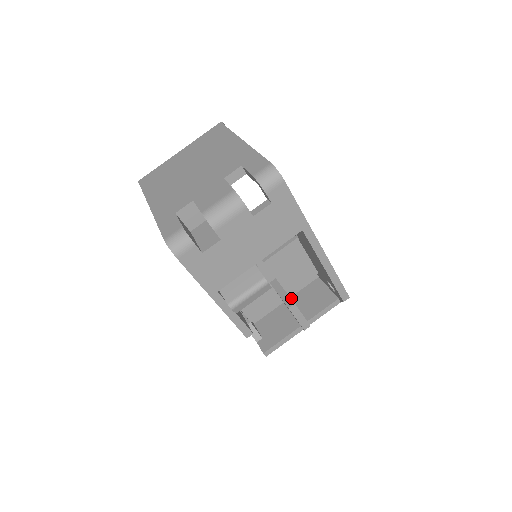
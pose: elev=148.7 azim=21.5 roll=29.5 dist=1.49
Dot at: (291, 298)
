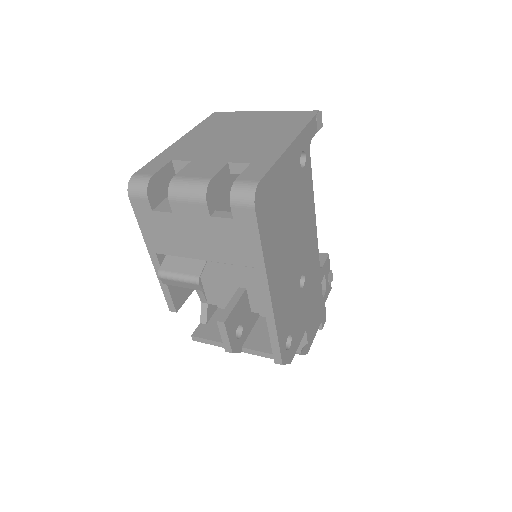
Dot at: (261, 317)
